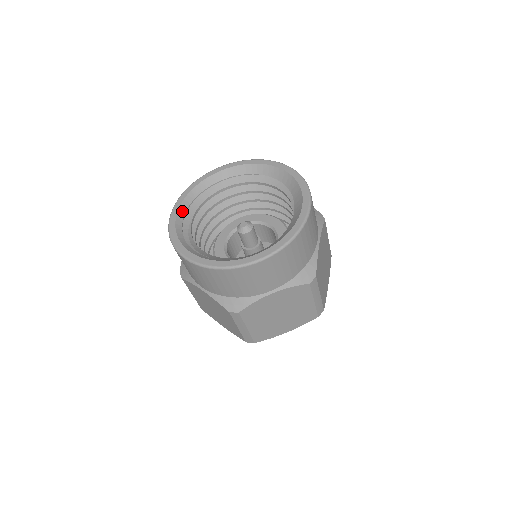
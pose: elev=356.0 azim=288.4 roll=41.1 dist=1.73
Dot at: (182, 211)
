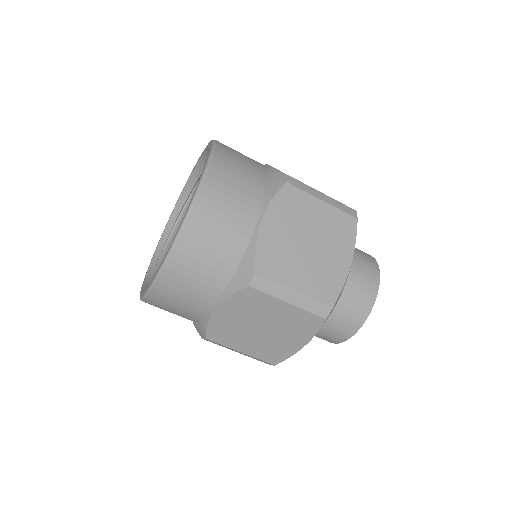
Dot at: (165, 237)
